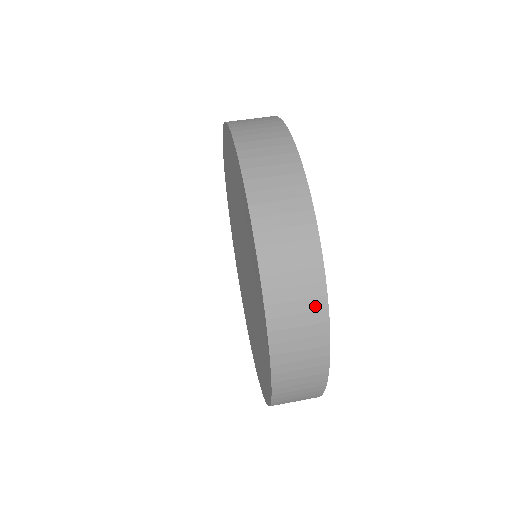
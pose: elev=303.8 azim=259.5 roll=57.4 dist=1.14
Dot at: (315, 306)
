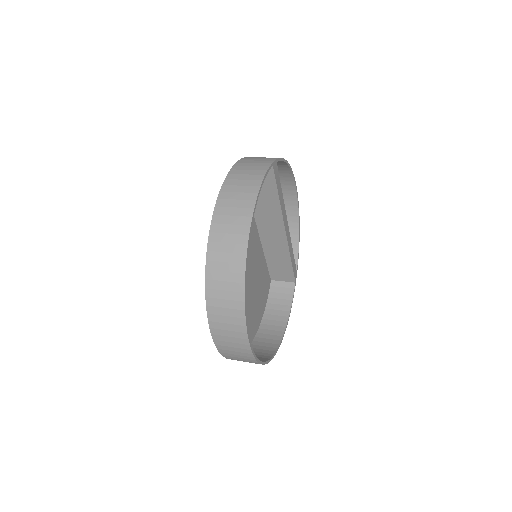
Dot at: (244, 213)
